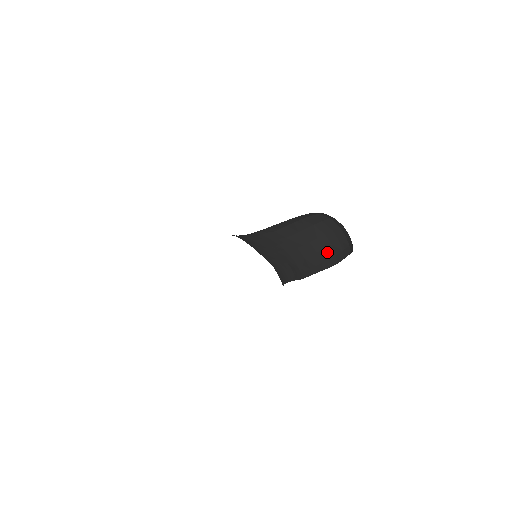
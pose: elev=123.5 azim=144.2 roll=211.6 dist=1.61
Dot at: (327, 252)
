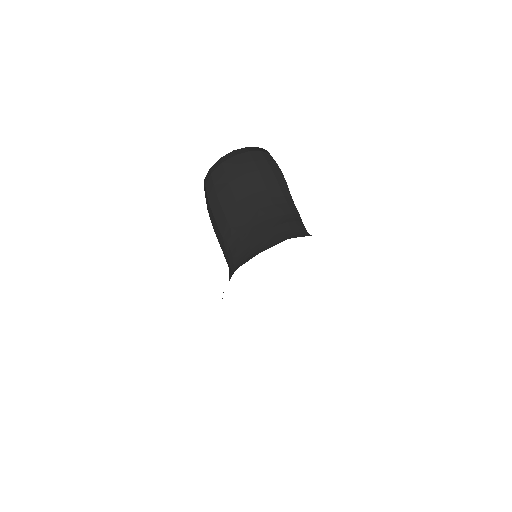
Dot at: (267, 178)
